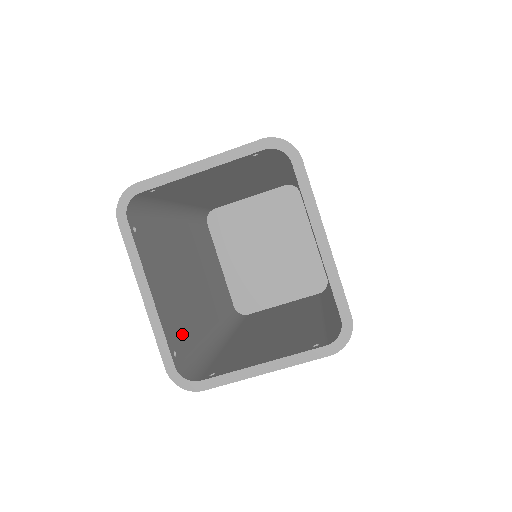
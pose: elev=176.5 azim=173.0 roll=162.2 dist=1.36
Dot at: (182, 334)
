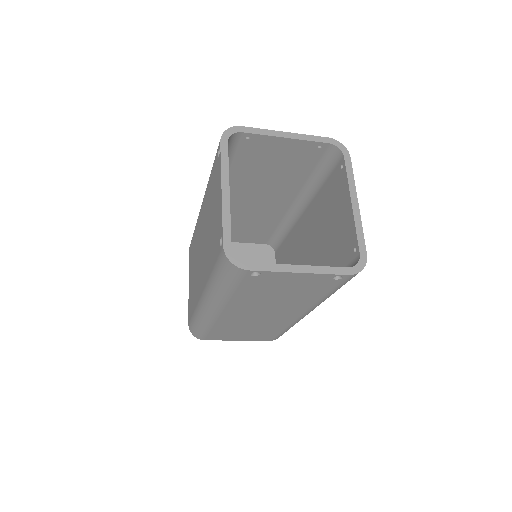
Dot at: occluded
